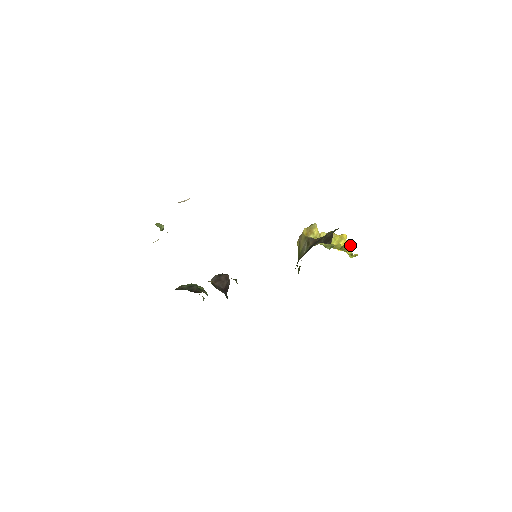
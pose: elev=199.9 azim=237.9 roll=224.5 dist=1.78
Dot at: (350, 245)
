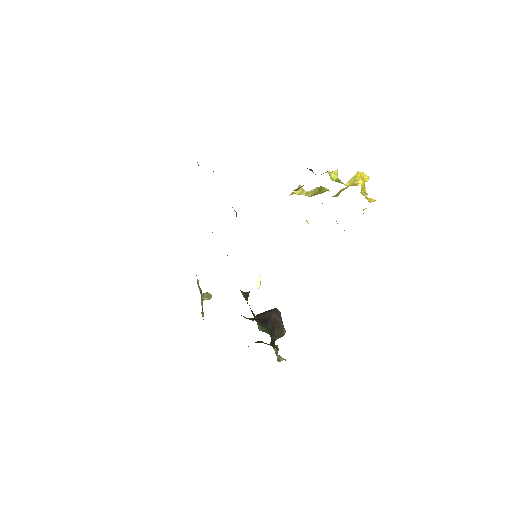
Dot at: (352, 177)
